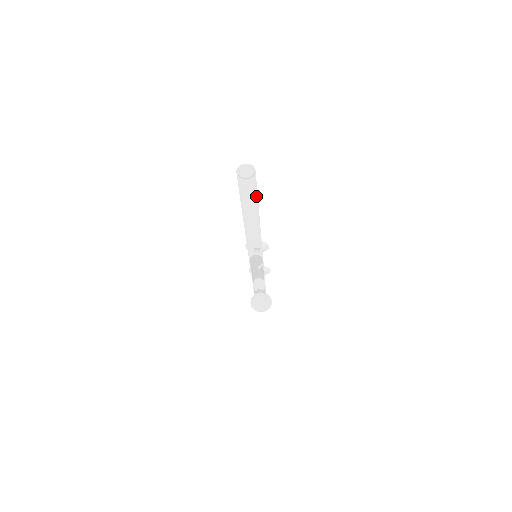
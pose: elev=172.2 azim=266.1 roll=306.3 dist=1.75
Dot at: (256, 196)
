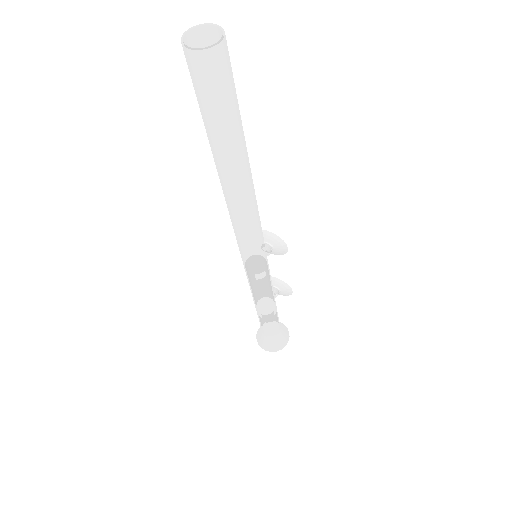
Dot at: (230, 113)
